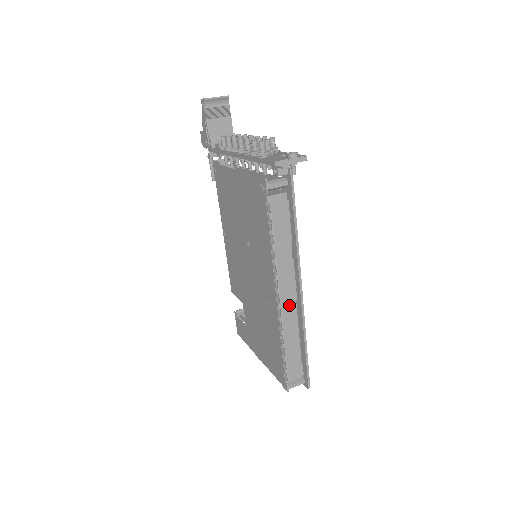
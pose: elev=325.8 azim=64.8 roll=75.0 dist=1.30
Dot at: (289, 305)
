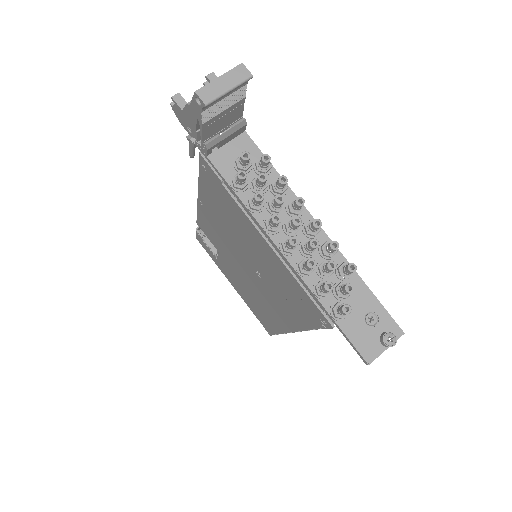
Dot at: occluded
